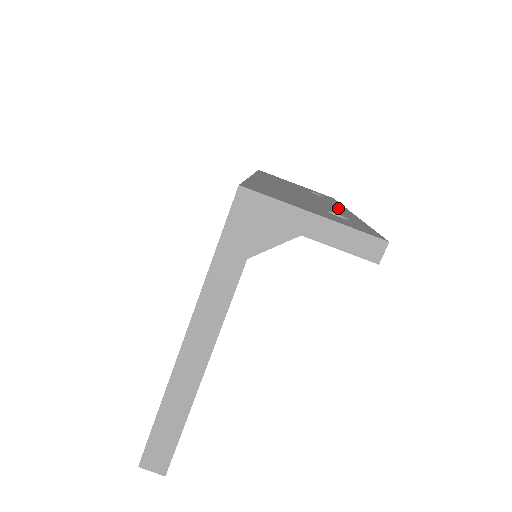
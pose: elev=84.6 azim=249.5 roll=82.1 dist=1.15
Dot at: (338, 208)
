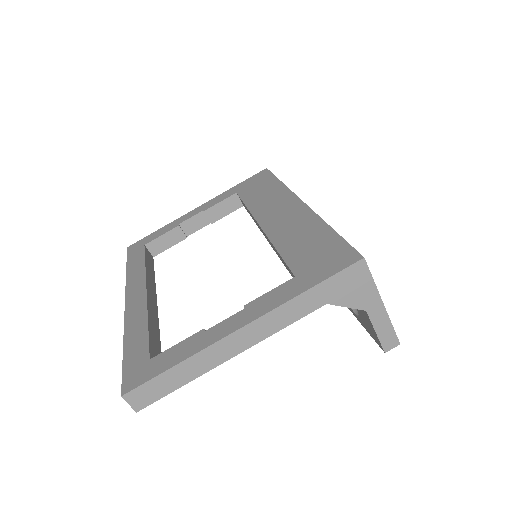
Dot at: occluded
